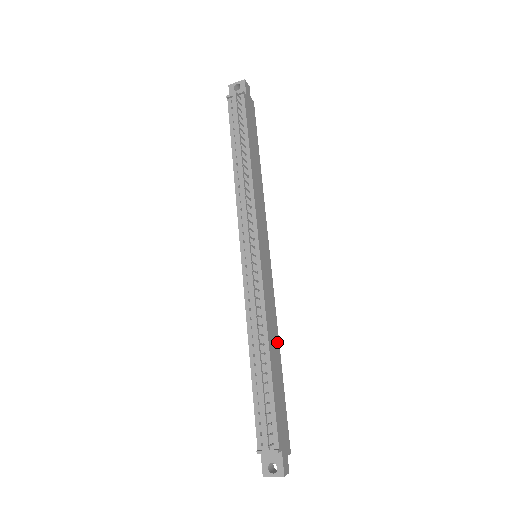
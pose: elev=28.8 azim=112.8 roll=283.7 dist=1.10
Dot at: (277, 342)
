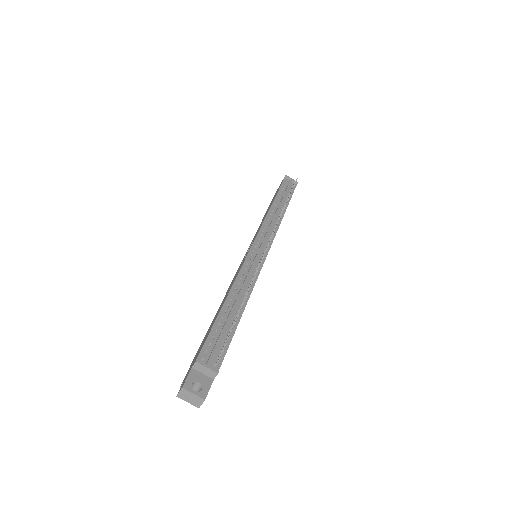
Dot at: occluded
